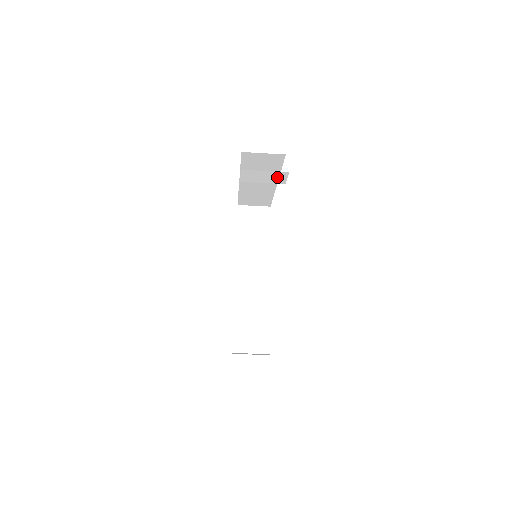
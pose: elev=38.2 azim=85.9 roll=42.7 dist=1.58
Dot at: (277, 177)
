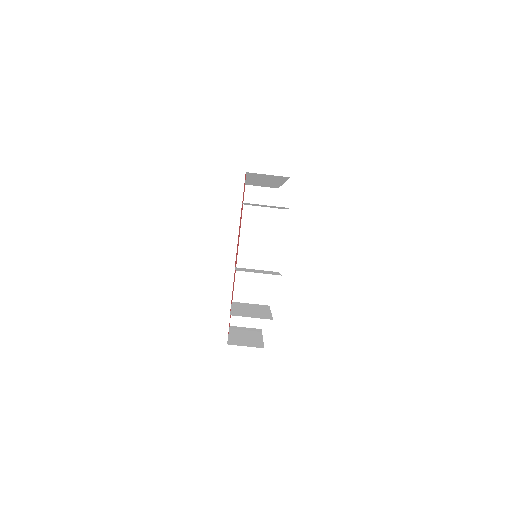
Dot at: (278, 207)
